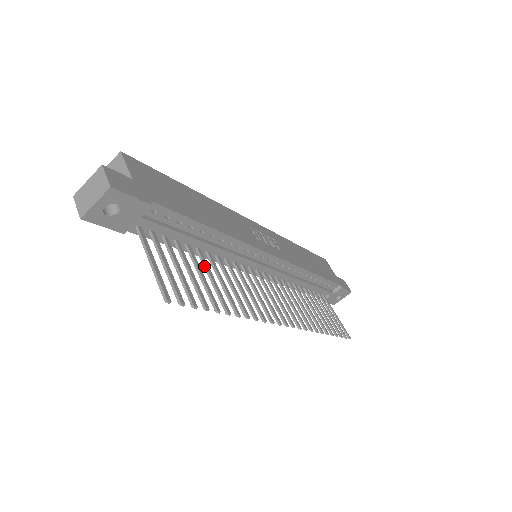
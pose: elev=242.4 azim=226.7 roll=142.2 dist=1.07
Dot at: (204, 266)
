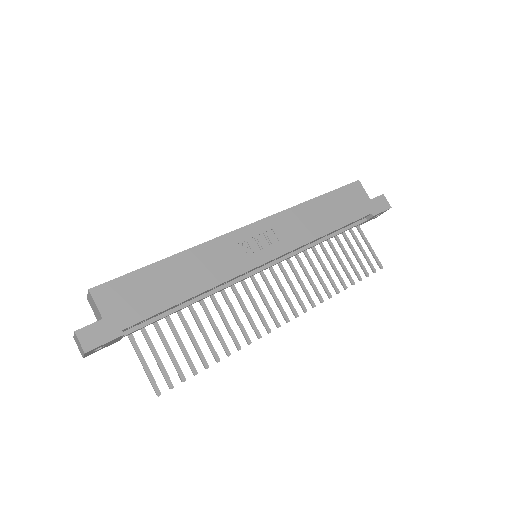
Dot at: (195, 320)
